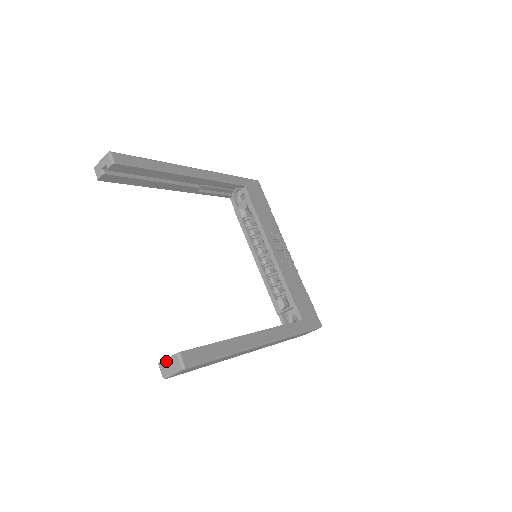
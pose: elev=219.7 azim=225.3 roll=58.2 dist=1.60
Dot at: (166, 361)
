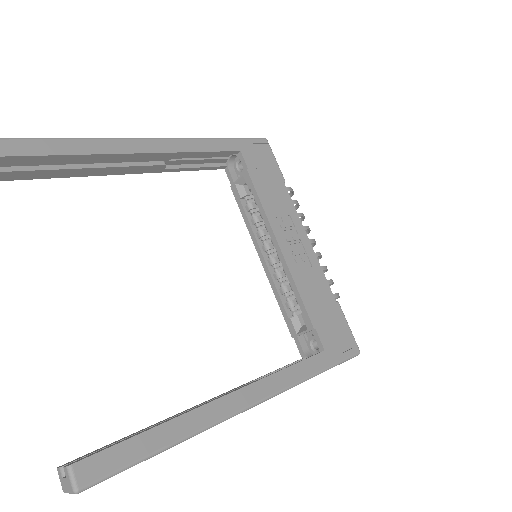
Dot at: (62, 469)
